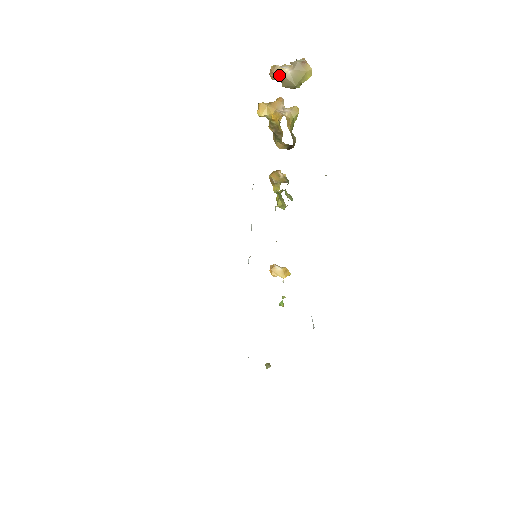
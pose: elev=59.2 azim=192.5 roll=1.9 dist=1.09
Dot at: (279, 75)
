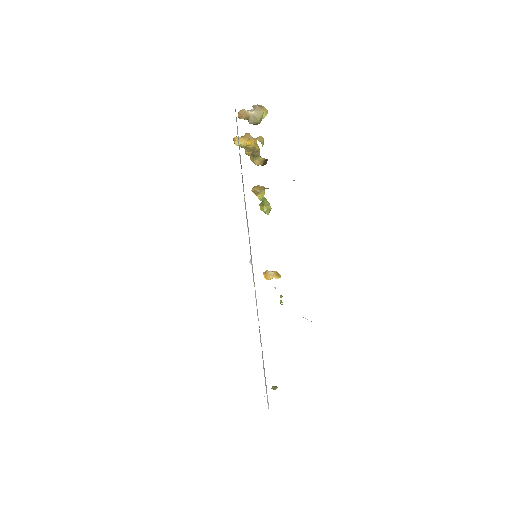
Dot at: (246, 115)
